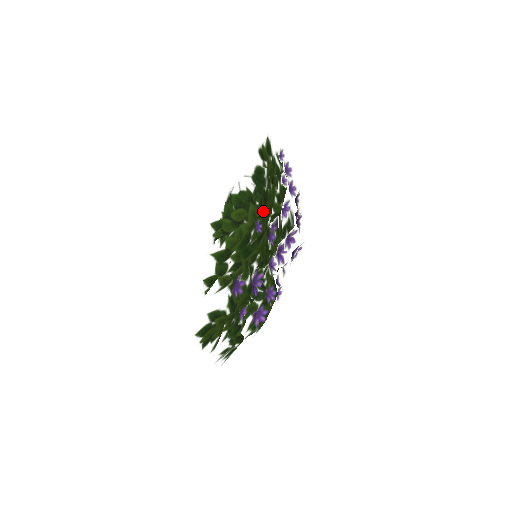
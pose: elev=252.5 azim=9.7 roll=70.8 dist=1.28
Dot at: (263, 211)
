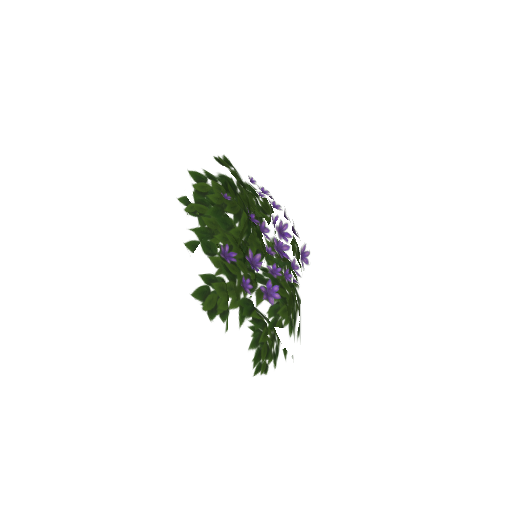
Dot at: (232, 192)
